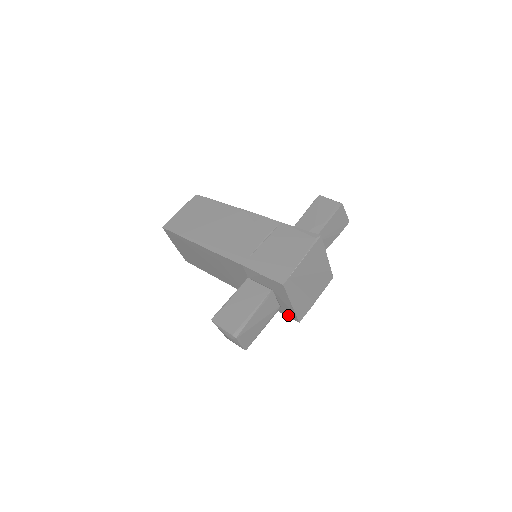
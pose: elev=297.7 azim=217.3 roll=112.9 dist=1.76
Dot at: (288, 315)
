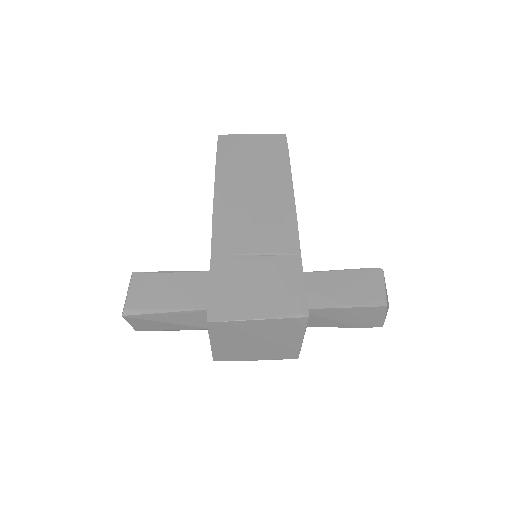
Dot at: occluded
